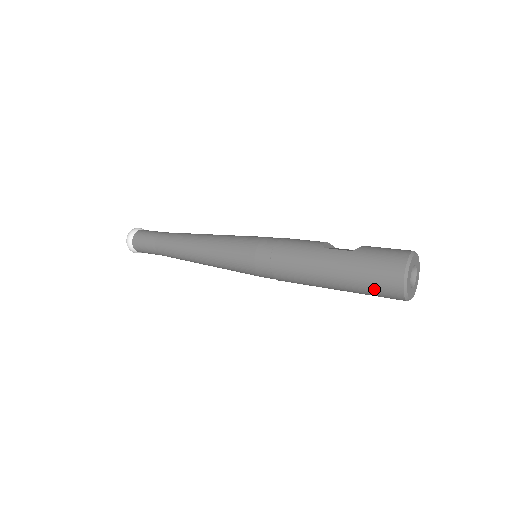
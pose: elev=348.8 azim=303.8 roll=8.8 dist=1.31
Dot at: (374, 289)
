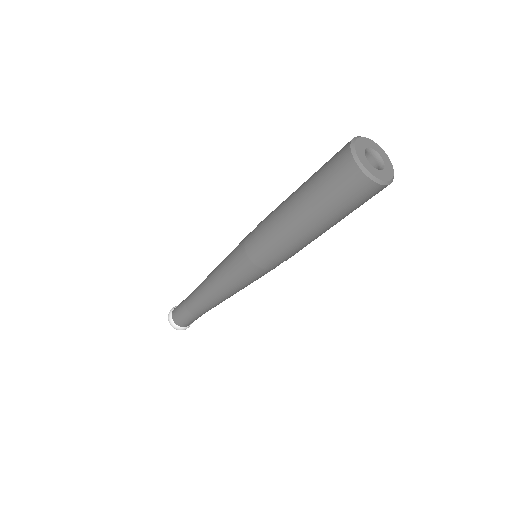
Dot at: (328, 169)
